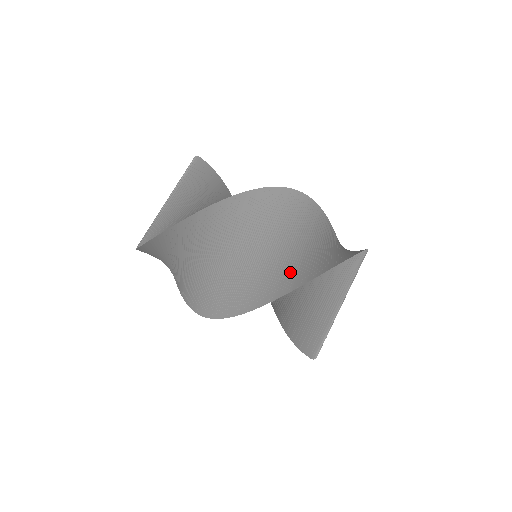
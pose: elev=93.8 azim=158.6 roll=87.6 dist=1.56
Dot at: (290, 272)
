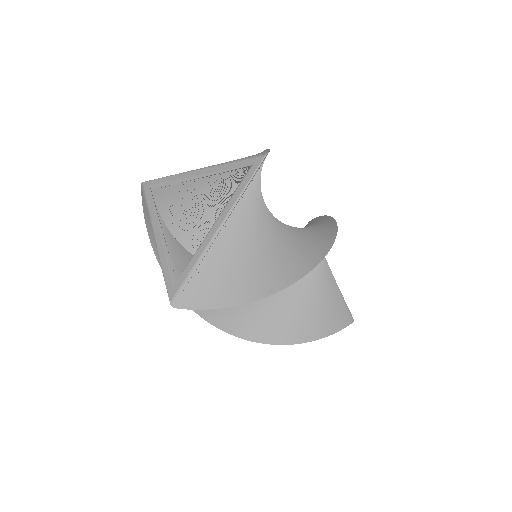
Dot at: (289, 317)
